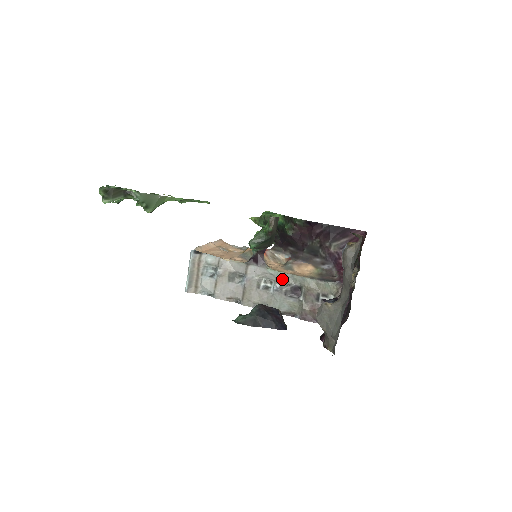
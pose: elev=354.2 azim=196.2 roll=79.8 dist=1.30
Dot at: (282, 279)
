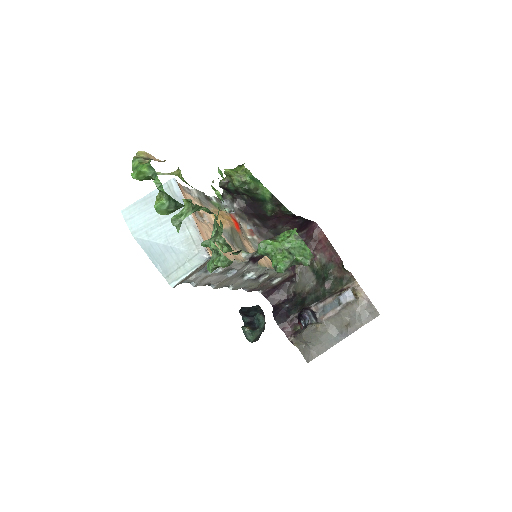
Dot at: (262, 272)
